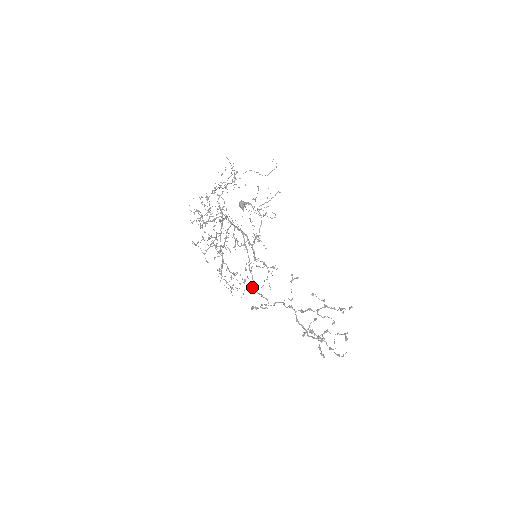
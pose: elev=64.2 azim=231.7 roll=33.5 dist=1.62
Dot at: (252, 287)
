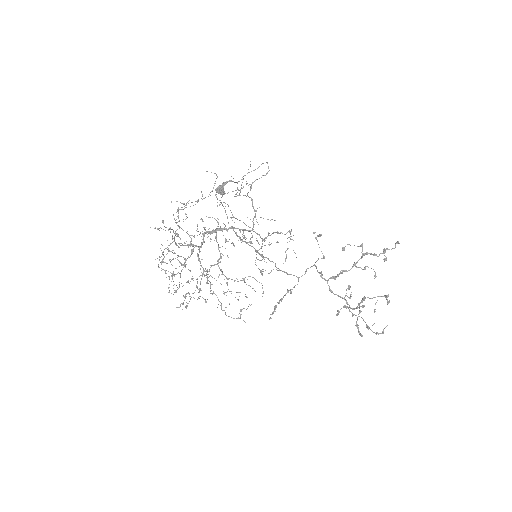
Dot at: (273, 269)
